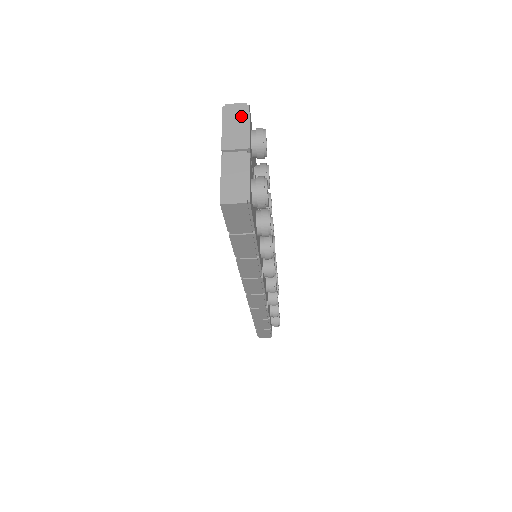
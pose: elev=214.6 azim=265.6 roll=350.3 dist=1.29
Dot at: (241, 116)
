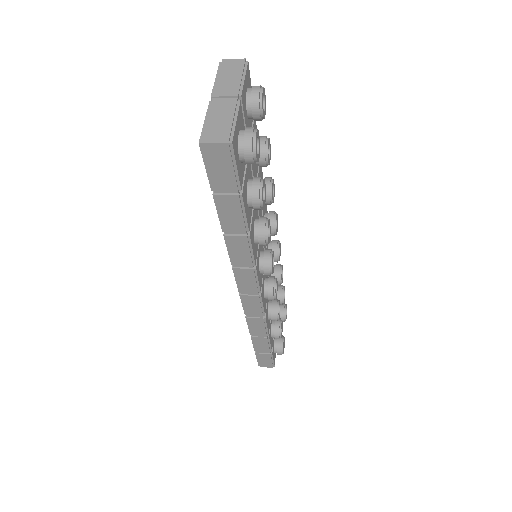
Dot at: (237, 69)
